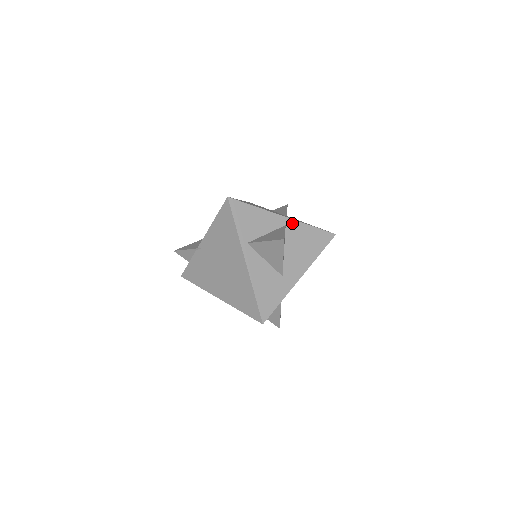
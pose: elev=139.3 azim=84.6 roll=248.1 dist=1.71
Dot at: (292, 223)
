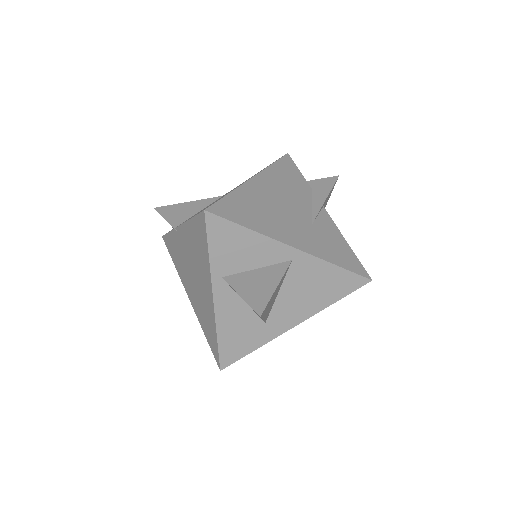
Dot at: (304, 258)
